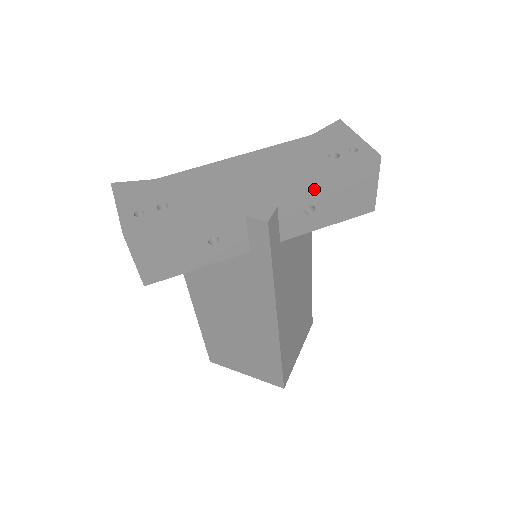
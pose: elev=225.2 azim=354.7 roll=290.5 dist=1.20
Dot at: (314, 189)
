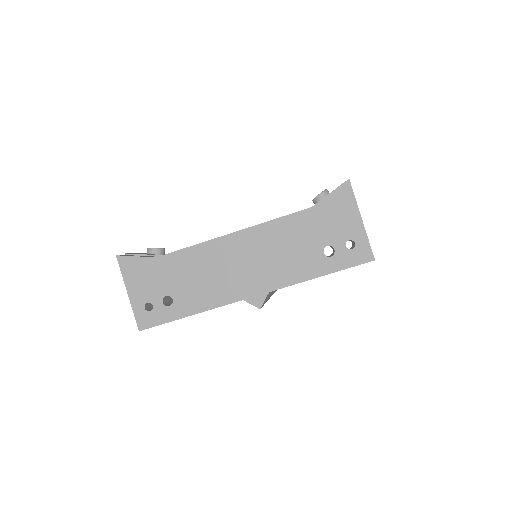
Dot at: occluded
